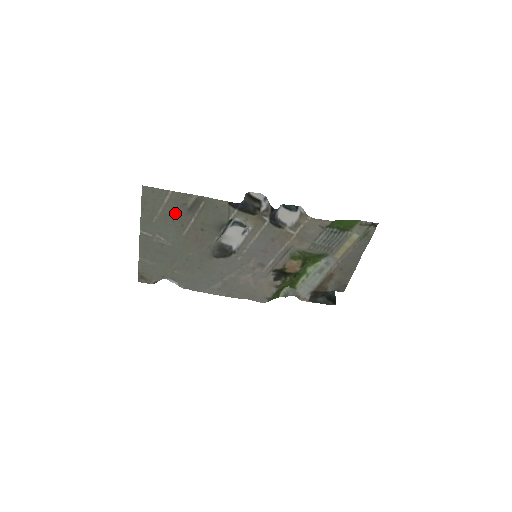
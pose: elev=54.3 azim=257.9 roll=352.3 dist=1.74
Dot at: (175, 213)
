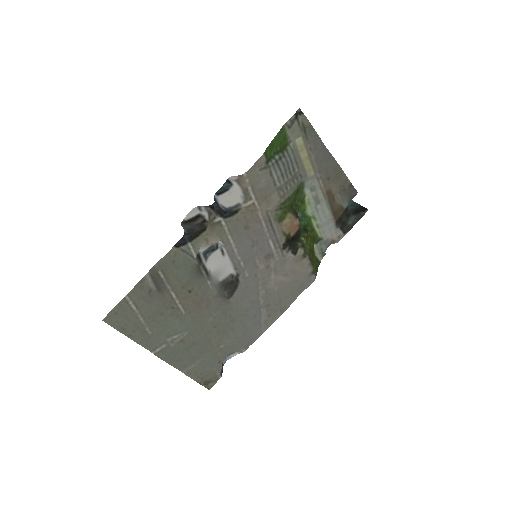
Dot at: (154, 307)
